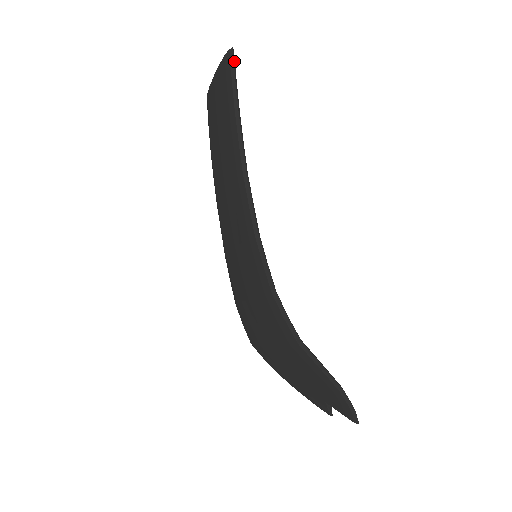
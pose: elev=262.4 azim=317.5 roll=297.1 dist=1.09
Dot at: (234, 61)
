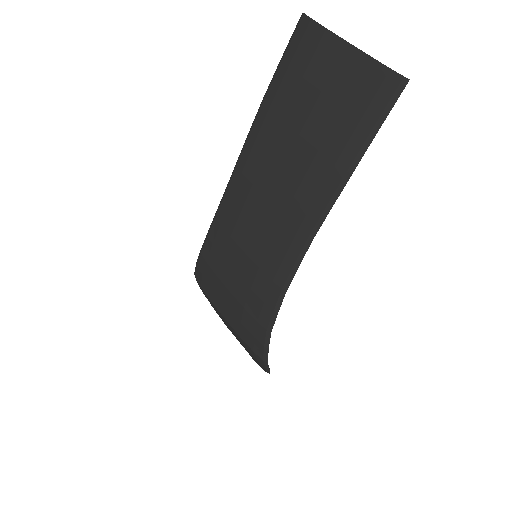
Dot at: (396, 98)
